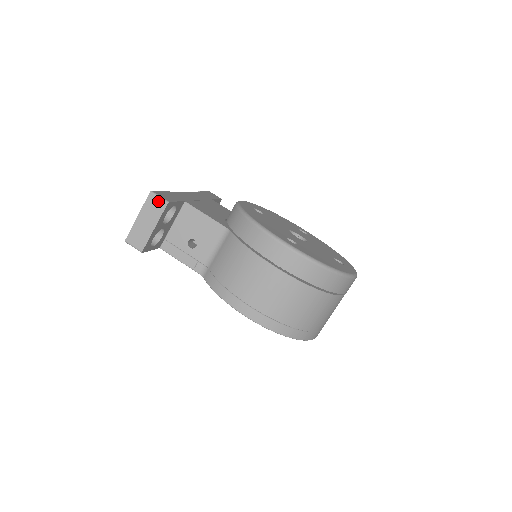
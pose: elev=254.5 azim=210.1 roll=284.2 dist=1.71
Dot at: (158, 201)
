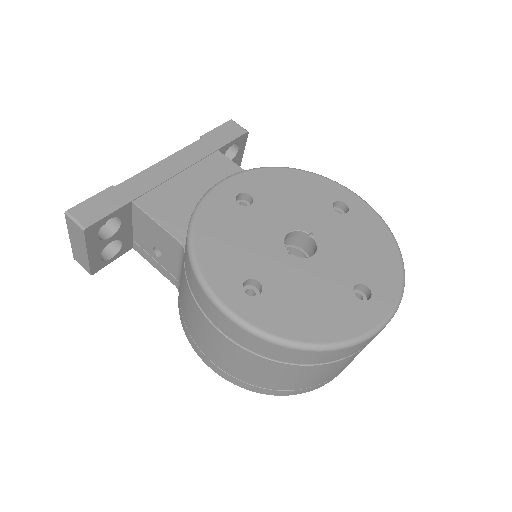
Dot at: (75, 226)
